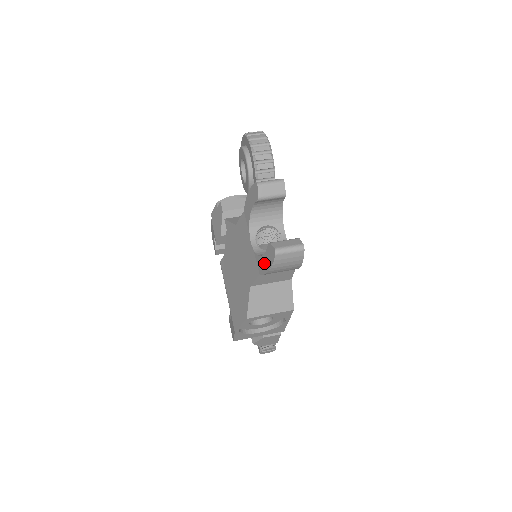
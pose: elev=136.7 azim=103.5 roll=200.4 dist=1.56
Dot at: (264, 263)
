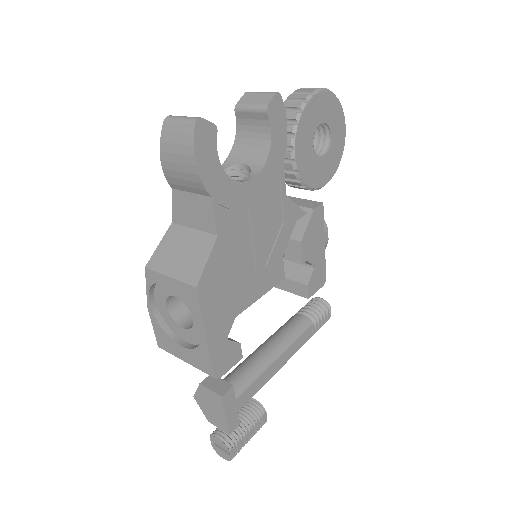
Dot at: occluded
